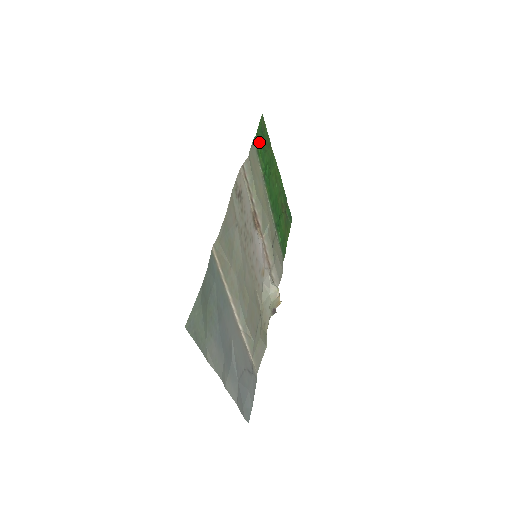
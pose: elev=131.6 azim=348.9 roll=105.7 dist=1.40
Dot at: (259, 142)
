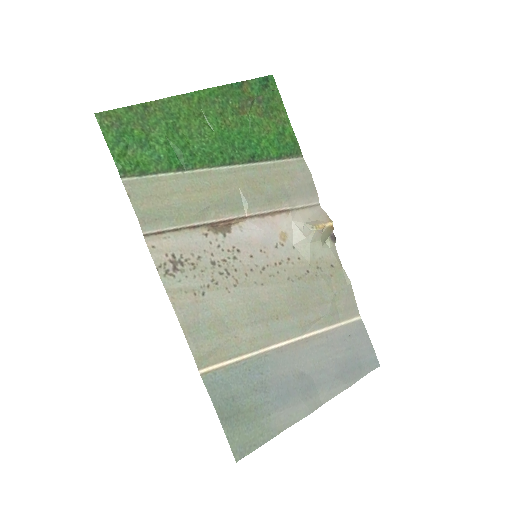
Dot at: (131, 155)
